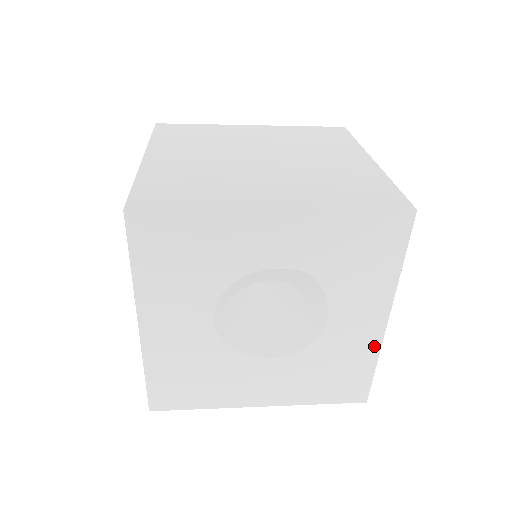
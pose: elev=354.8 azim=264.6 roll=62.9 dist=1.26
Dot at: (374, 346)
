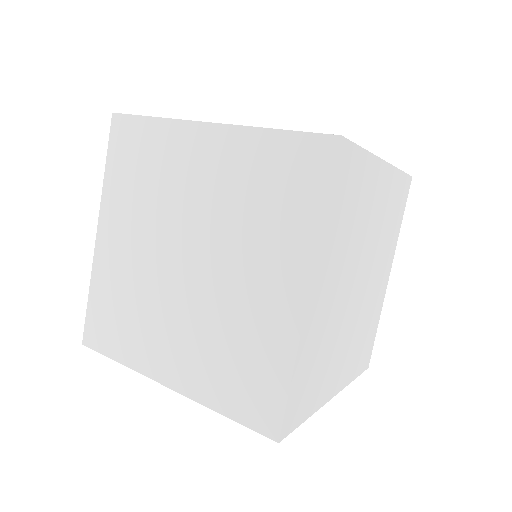
Dot at: occluded
